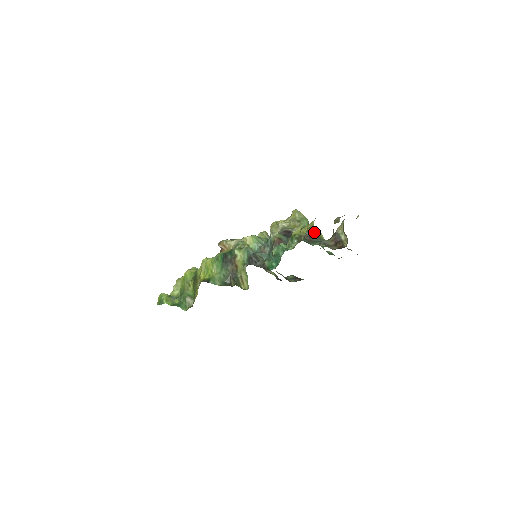
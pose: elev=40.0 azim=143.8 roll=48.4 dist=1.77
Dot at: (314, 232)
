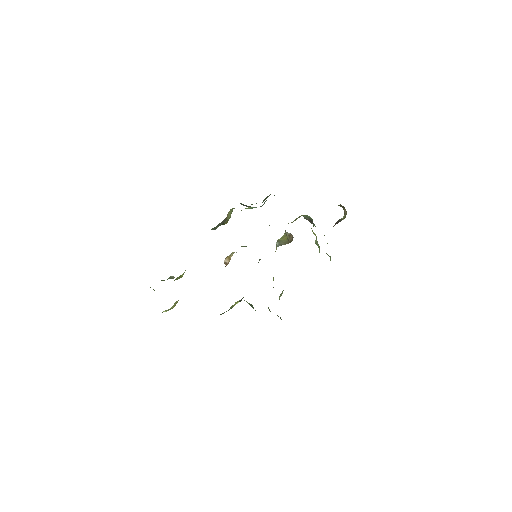
Dot at: occluded
